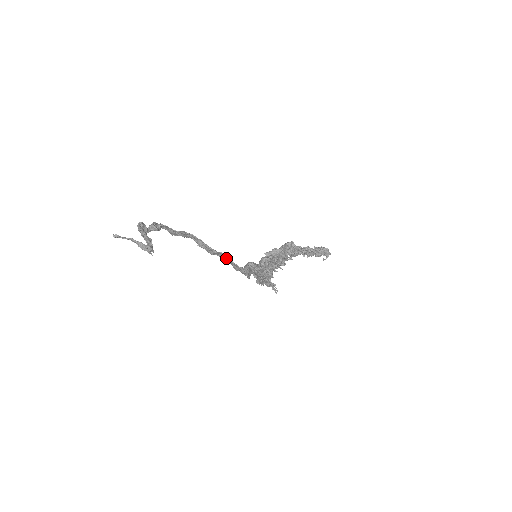
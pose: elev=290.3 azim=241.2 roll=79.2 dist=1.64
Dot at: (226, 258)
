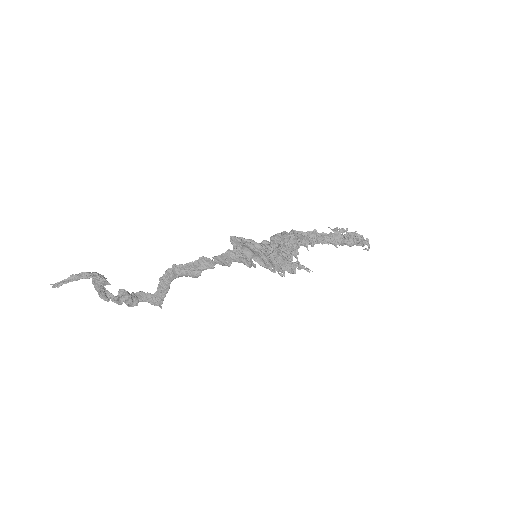
Dot at: (210, 262)
